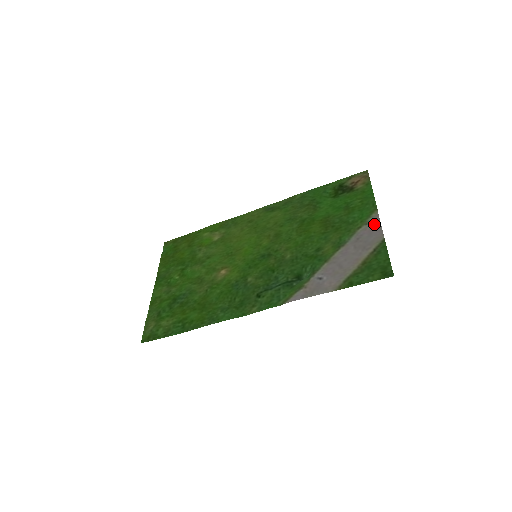
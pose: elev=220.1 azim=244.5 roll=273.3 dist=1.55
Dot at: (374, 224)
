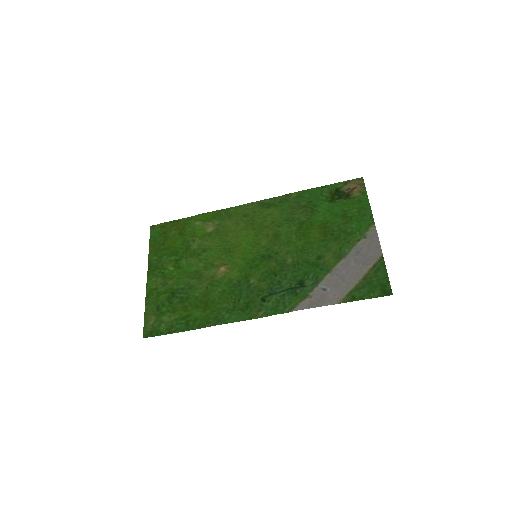
Dot at: (373, 239)
